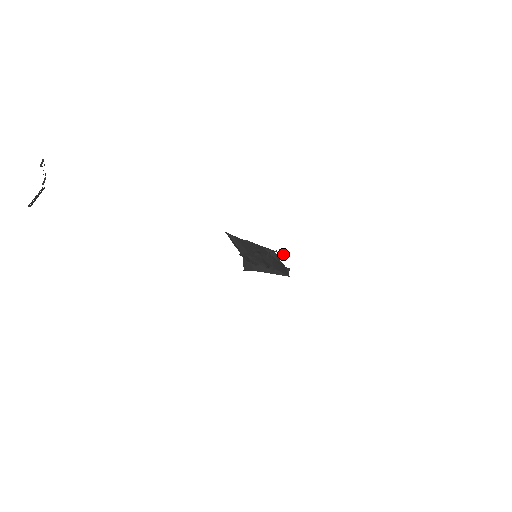
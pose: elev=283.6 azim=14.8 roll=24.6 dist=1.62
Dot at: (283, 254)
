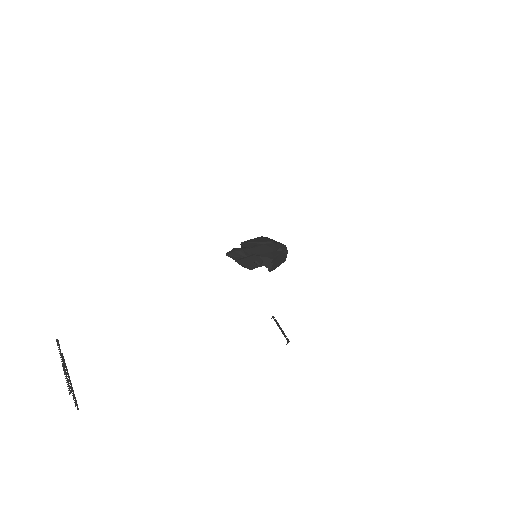
Dot at: occluded
